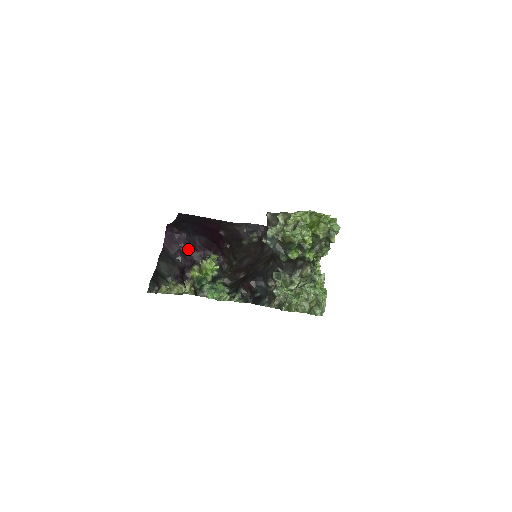
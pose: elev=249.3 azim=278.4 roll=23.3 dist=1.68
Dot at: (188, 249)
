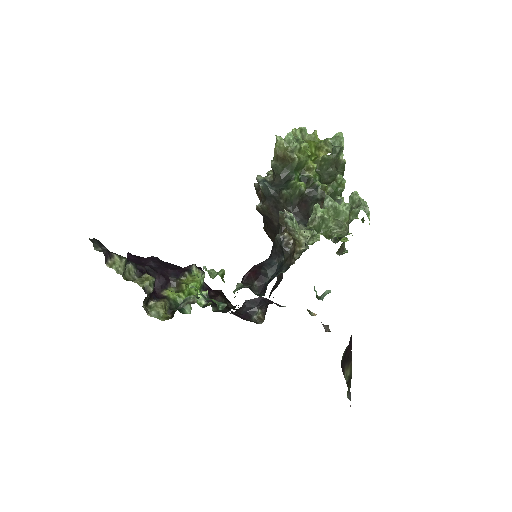
Dot at: (159, 267)
